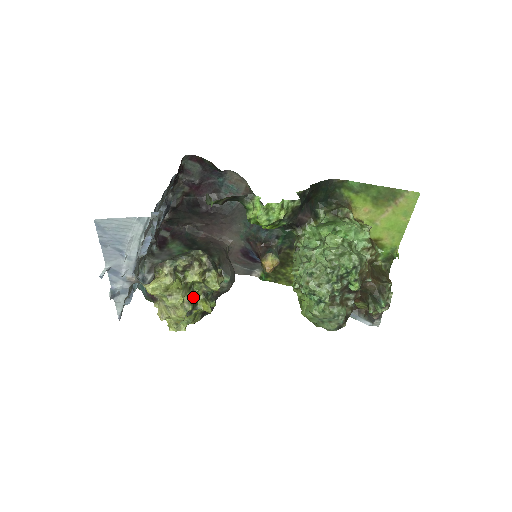
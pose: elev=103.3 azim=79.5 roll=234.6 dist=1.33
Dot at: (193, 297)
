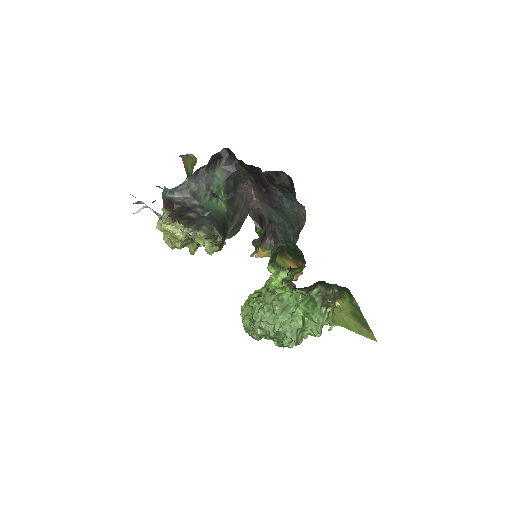
Dot at: (190, 242)
